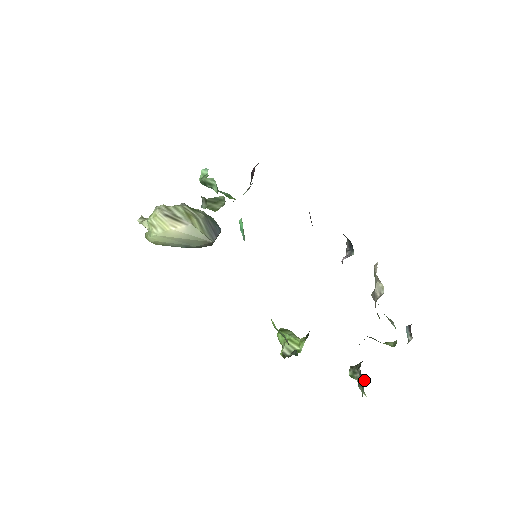
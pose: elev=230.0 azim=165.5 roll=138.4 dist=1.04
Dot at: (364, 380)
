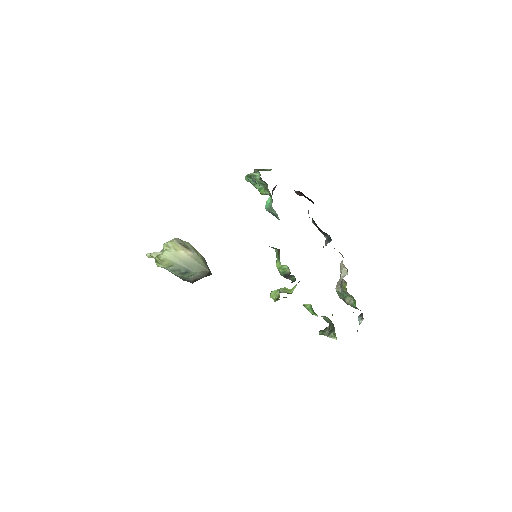
Dot at: (334, 327)
